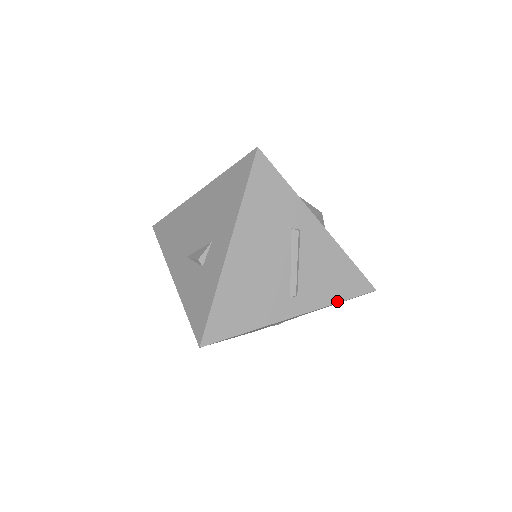
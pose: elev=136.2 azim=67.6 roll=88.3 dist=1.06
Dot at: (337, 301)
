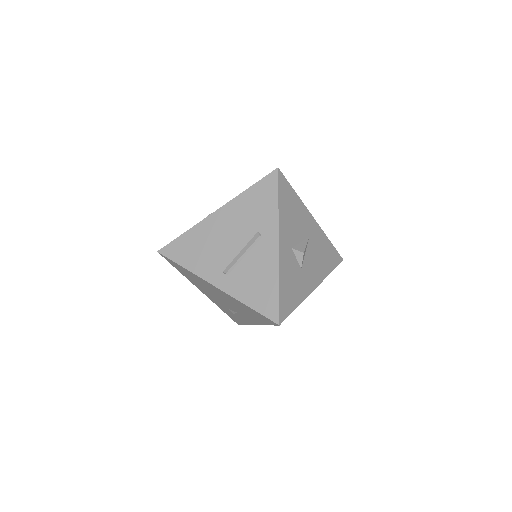
Dot at: (248, 304)
